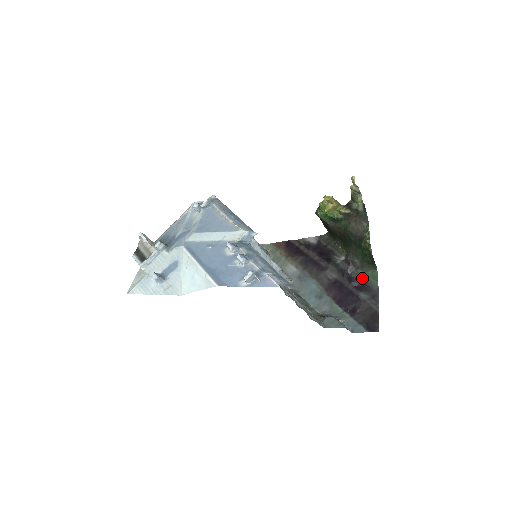
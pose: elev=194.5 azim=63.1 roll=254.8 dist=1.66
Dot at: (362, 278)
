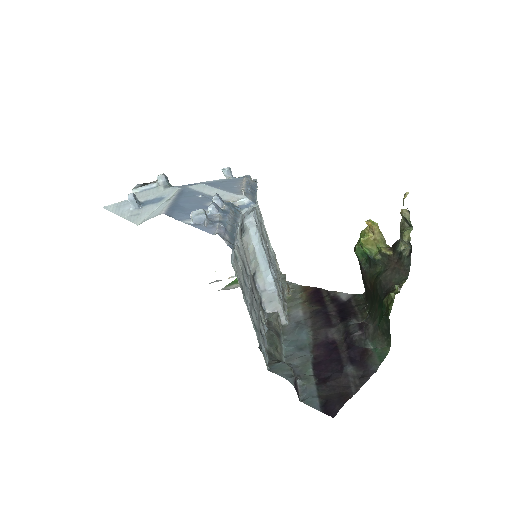
Dot at: (366, 351)
